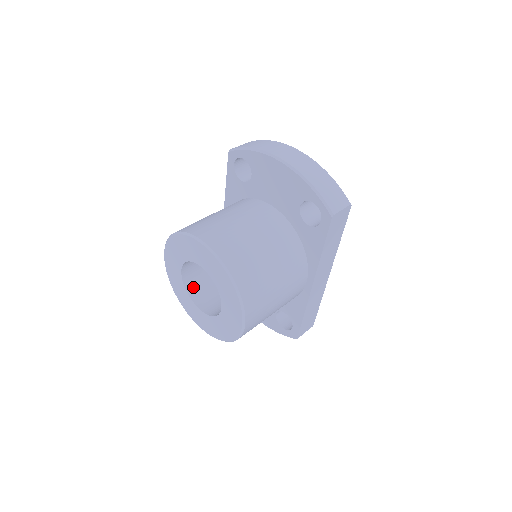
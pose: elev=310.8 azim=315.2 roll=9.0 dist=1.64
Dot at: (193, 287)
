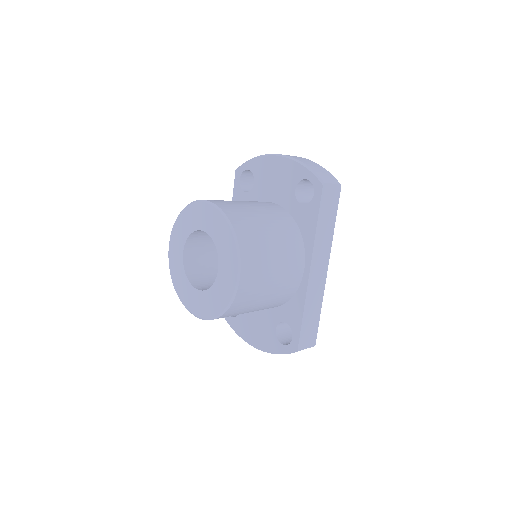
Dot at: (193, 274)
